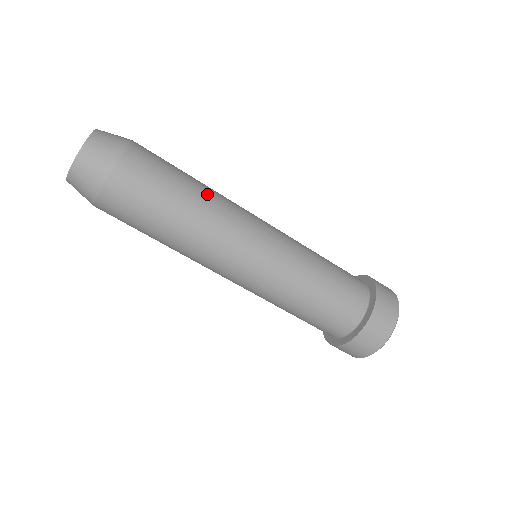
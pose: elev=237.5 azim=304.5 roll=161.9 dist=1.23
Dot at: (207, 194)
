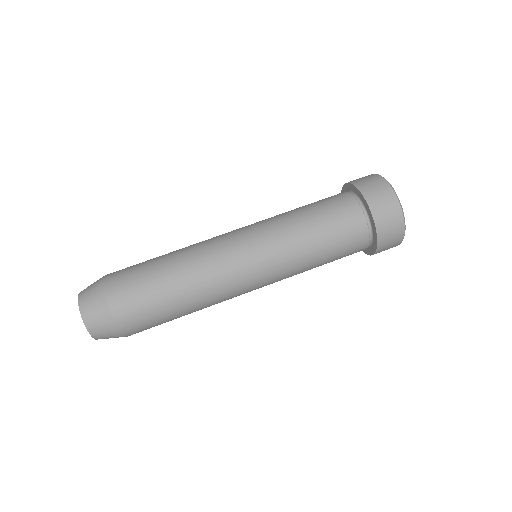
Dot at: (178, 250)
